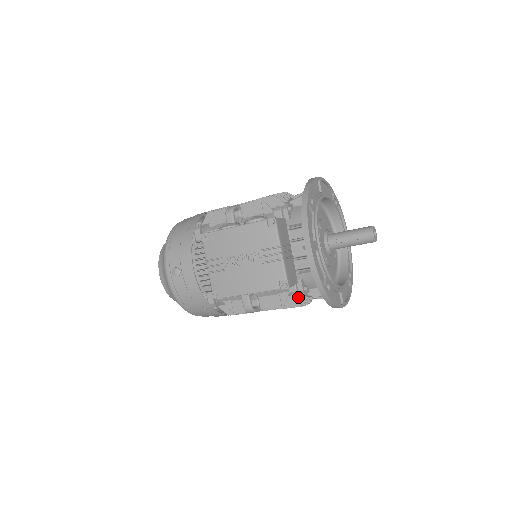
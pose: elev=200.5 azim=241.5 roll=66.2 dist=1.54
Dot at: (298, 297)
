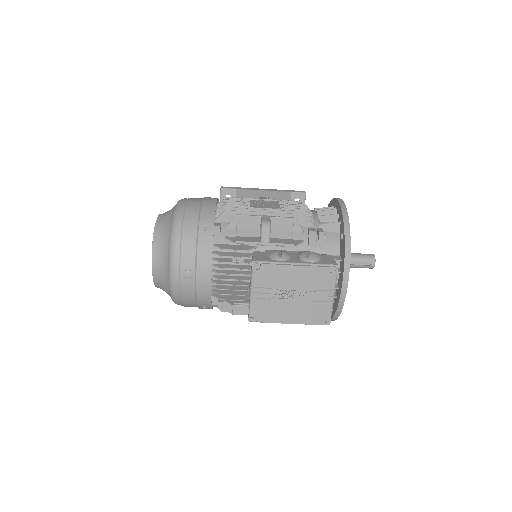
Dot at: occluded
